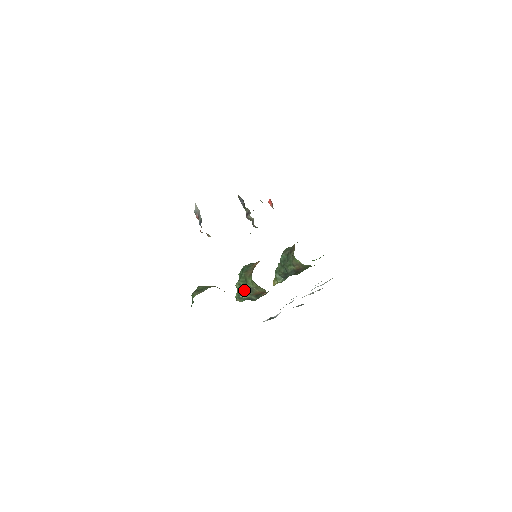
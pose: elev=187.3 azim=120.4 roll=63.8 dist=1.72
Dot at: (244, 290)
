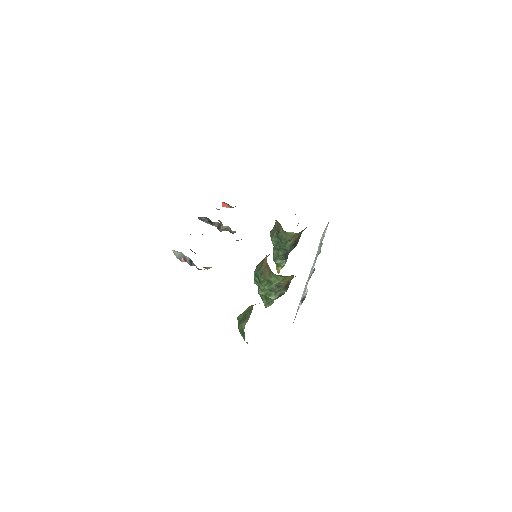
Dot at: (272, 291)
